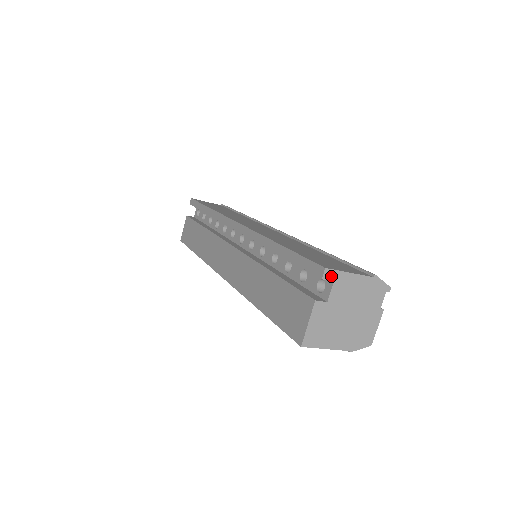
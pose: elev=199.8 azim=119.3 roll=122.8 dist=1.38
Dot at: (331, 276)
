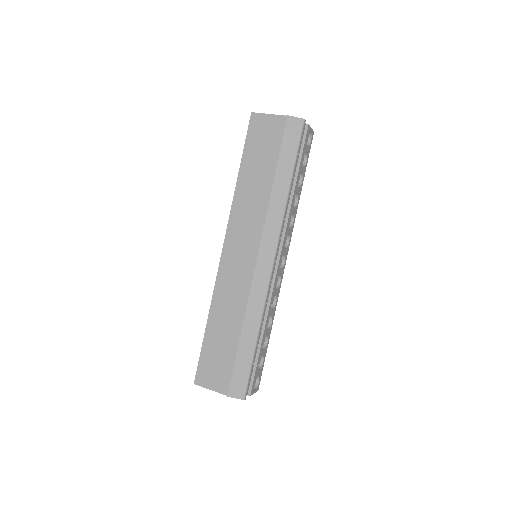
Dot at: (201, 385)
